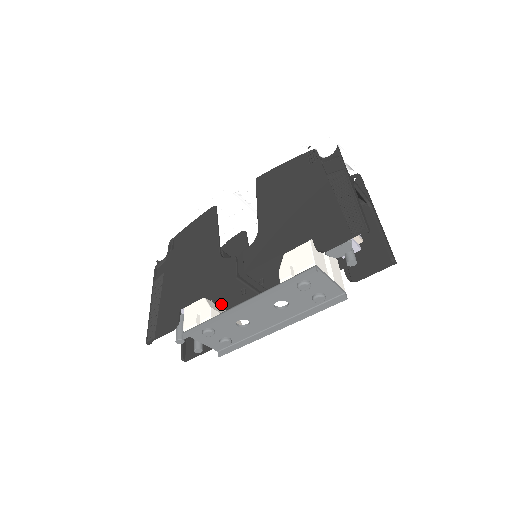
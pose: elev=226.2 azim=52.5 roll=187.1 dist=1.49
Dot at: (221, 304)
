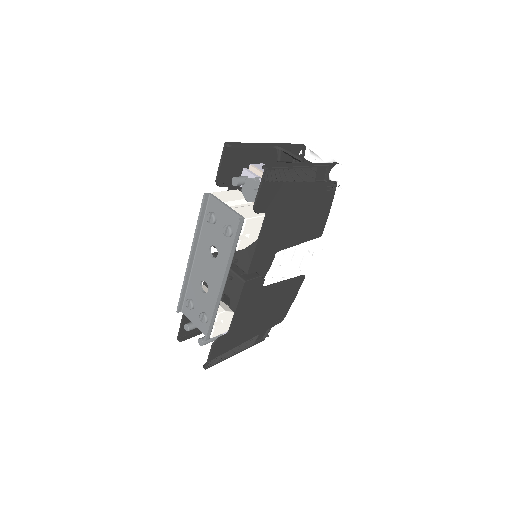
Dot at: occluded
